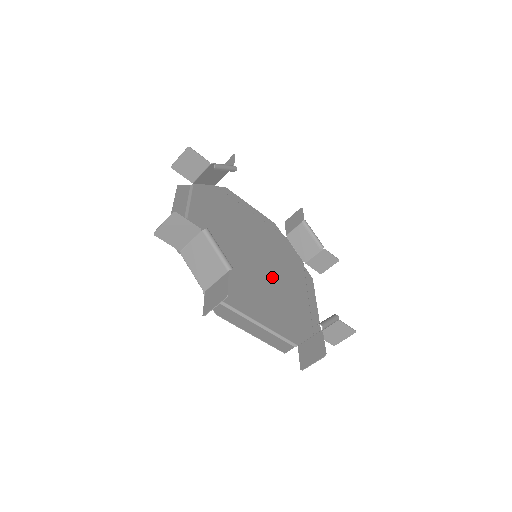
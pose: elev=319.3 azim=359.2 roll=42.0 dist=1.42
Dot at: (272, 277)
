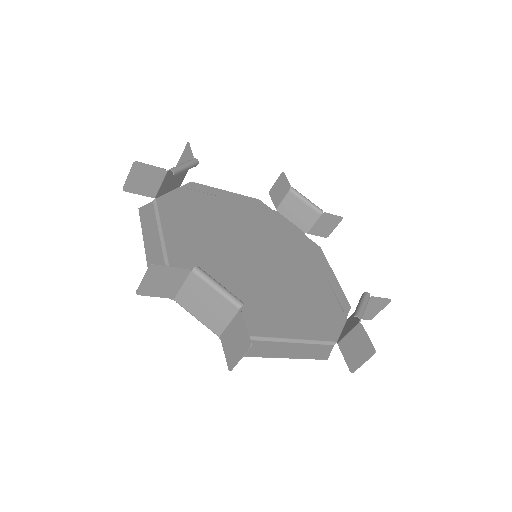
Dot at: (253, 281)
